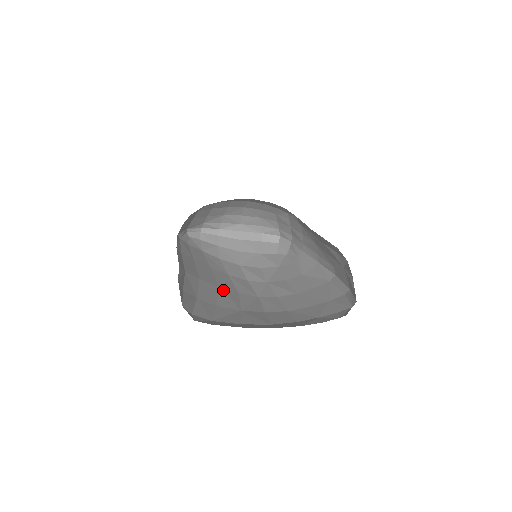
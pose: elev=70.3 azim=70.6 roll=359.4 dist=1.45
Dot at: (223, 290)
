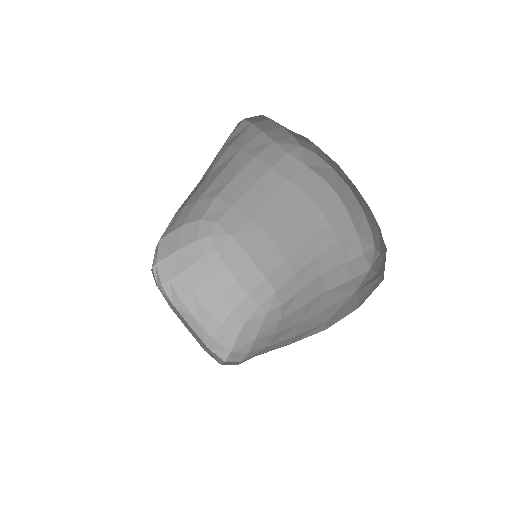
Dot at: occluded
